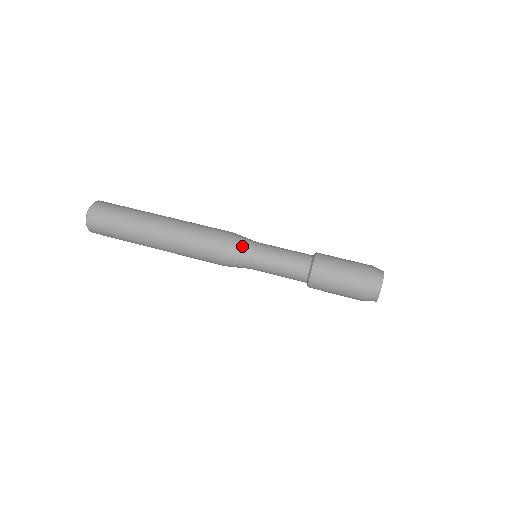
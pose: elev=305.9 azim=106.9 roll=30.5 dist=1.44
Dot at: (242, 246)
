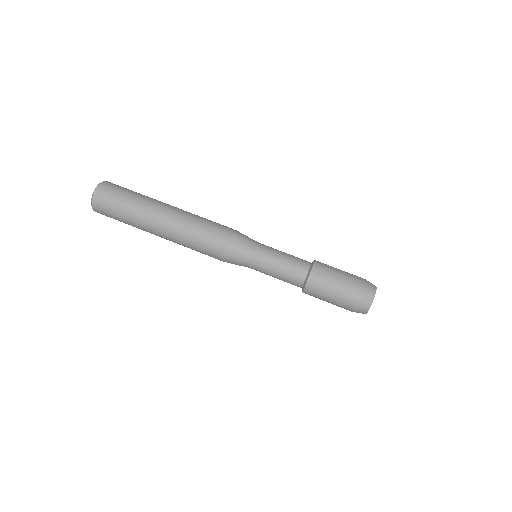
Dot at: (242, 251)
